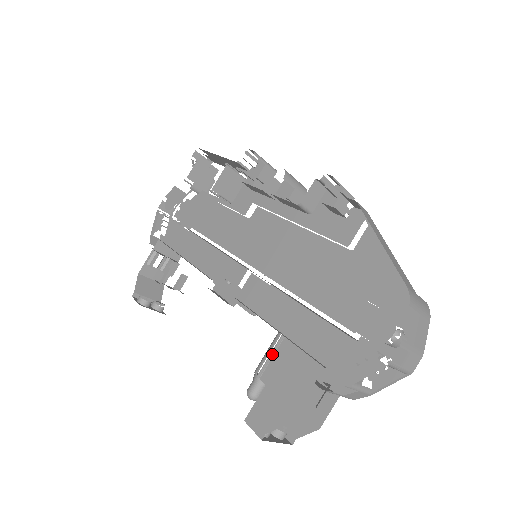
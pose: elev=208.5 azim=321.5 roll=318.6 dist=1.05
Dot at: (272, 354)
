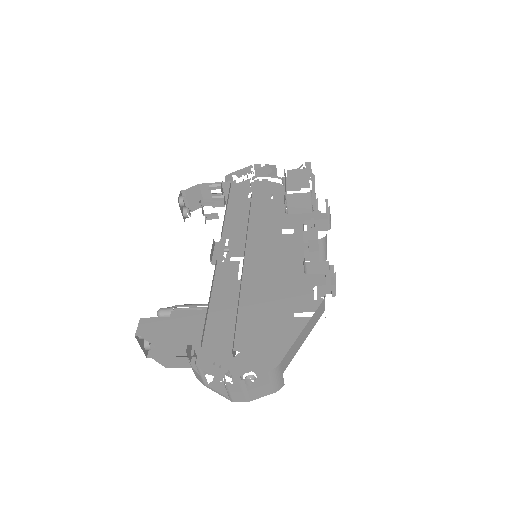
Dot at: (193, 308)
